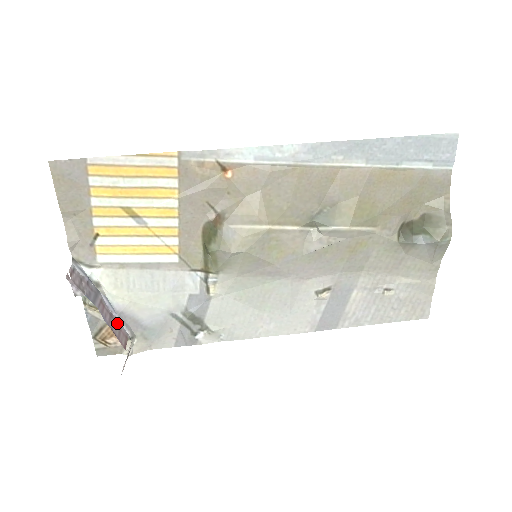
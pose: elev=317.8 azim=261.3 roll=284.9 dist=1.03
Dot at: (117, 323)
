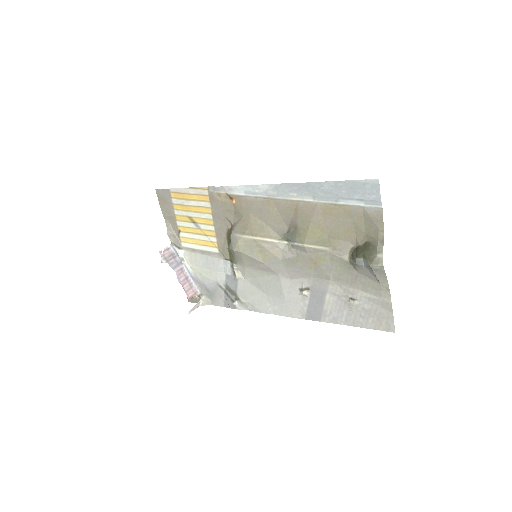
Dot at: (190, 283)
